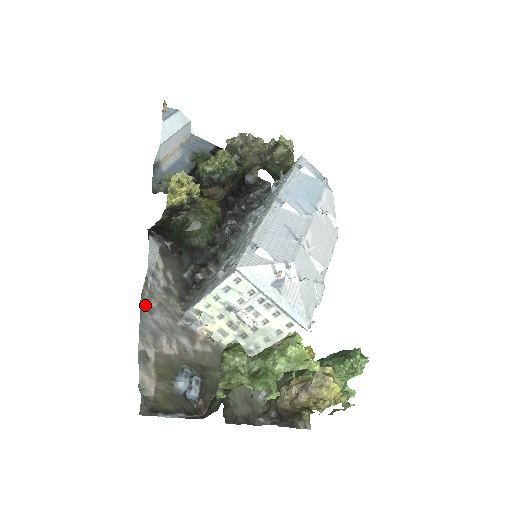
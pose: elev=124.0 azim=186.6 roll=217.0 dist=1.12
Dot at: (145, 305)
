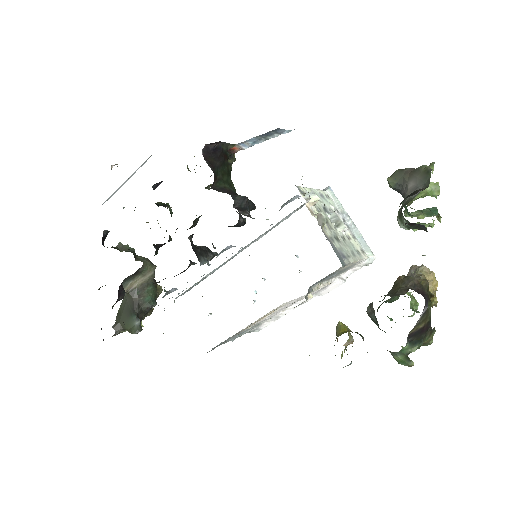
Dot at: occluded
